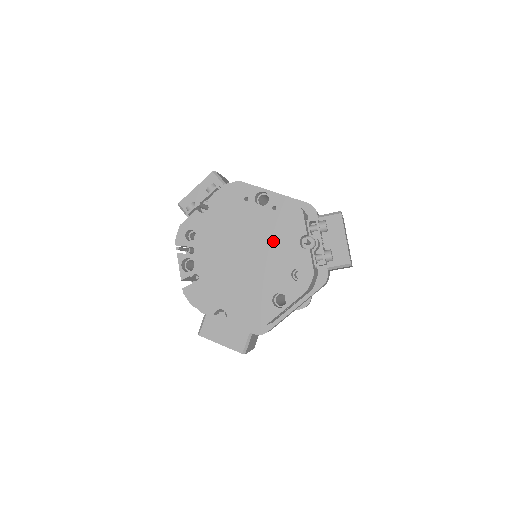
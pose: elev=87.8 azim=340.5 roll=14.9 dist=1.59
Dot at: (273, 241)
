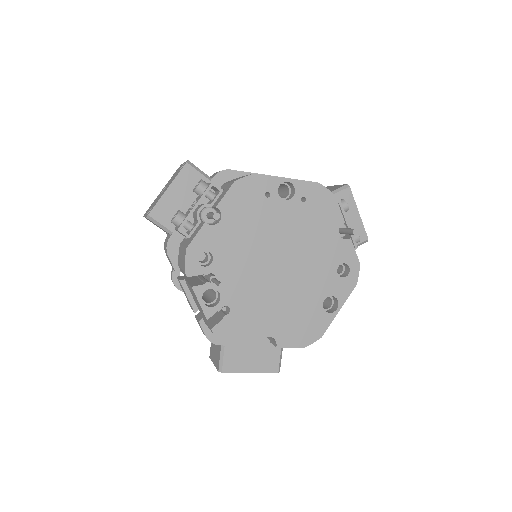
Dot at: (310, 239)
